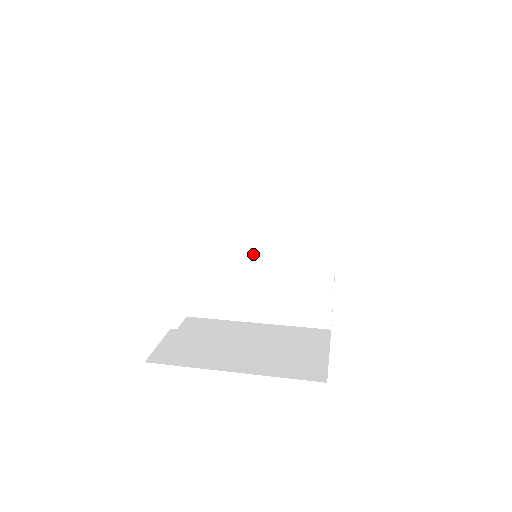
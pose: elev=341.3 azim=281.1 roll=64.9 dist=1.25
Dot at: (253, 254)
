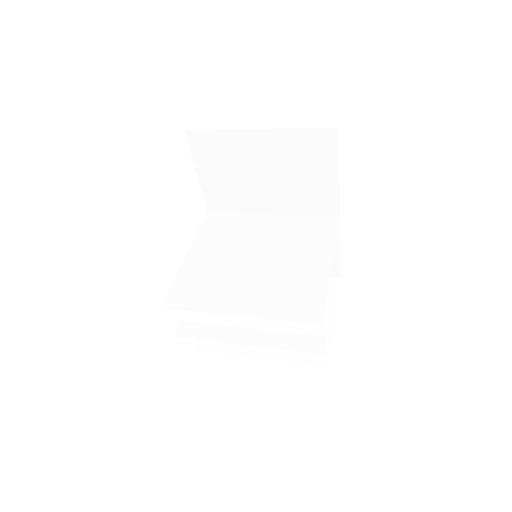
Dot at: (253, 257)
